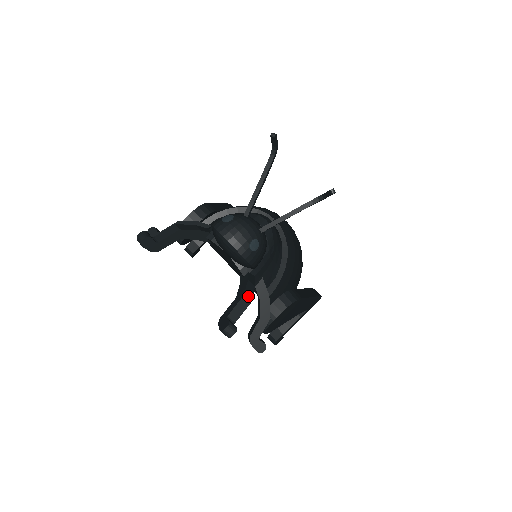
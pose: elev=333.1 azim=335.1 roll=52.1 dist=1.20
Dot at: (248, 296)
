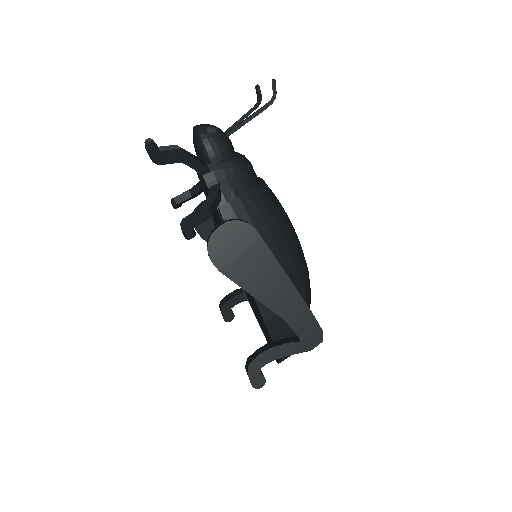
Dot at: (187, 153)
